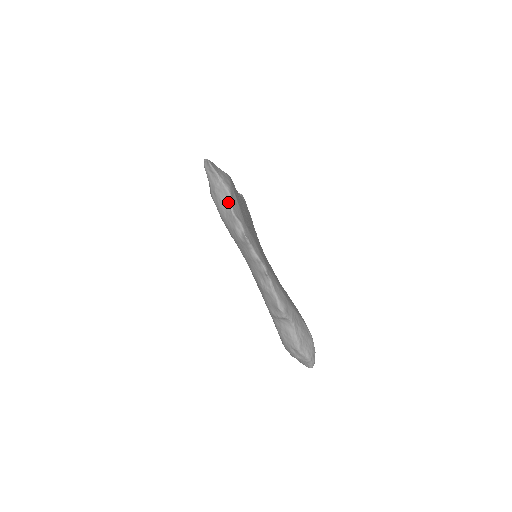
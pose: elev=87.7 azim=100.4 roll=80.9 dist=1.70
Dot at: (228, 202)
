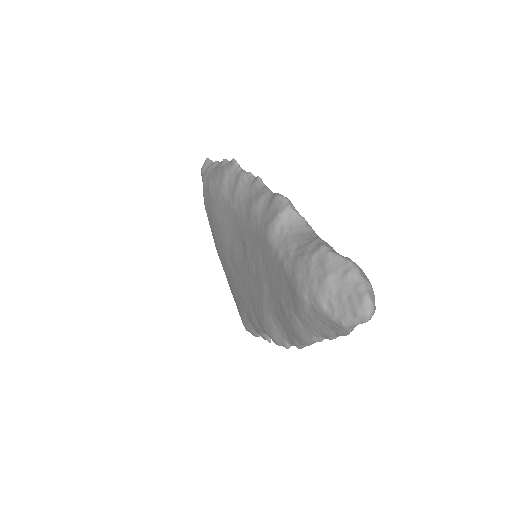
Dot at: occluded
